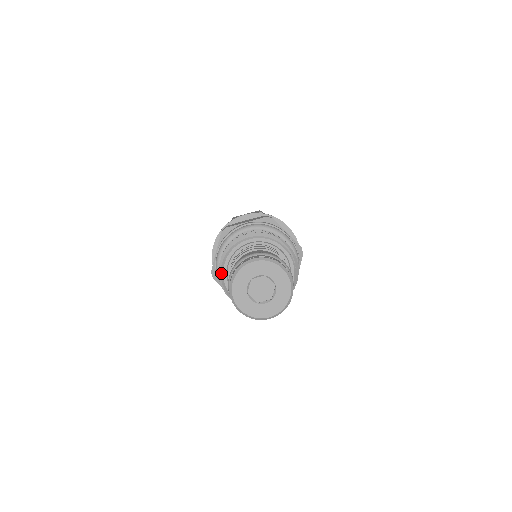
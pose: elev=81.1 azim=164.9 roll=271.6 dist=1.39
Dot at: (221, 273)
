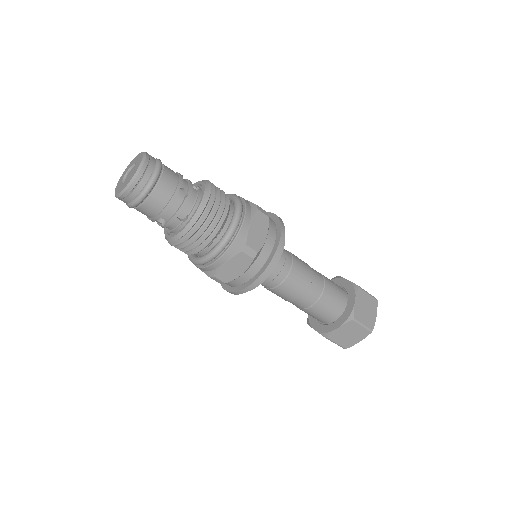
Dot at: occluded
